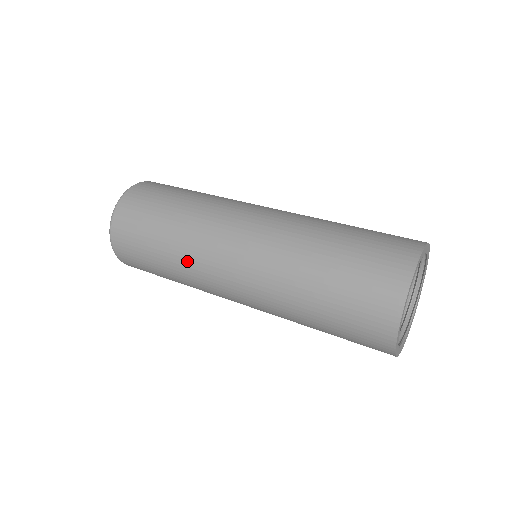
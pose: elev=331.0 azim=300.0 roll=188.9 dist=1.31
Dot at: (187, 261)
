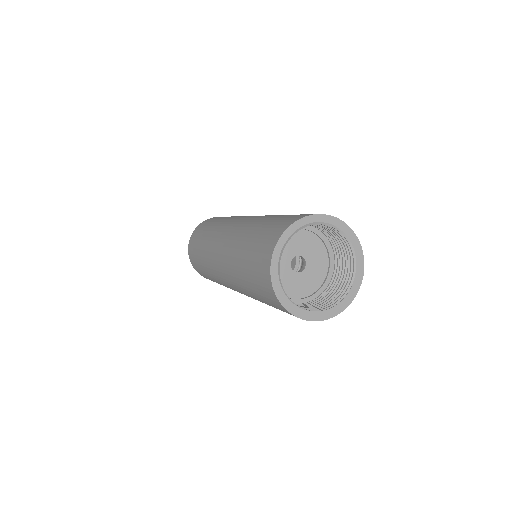
Dot at: (217, 227)
